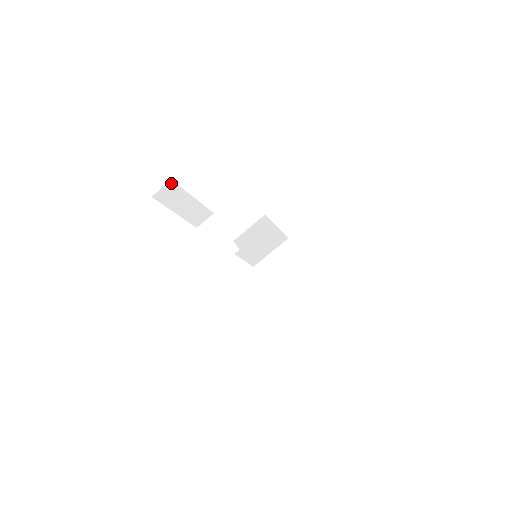
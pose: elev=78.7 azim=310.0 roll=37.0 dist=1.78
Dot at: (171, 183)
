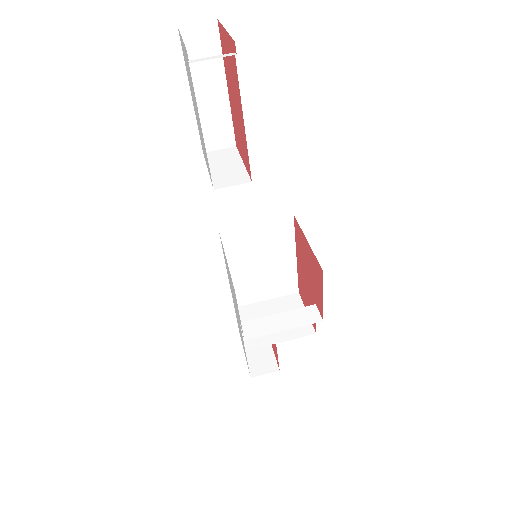
Dot at: (213, 26)
